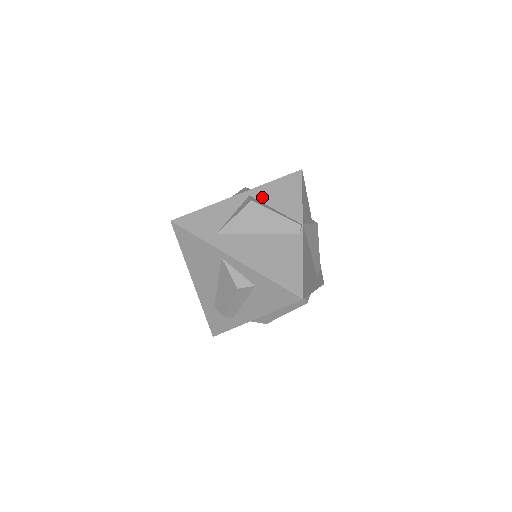
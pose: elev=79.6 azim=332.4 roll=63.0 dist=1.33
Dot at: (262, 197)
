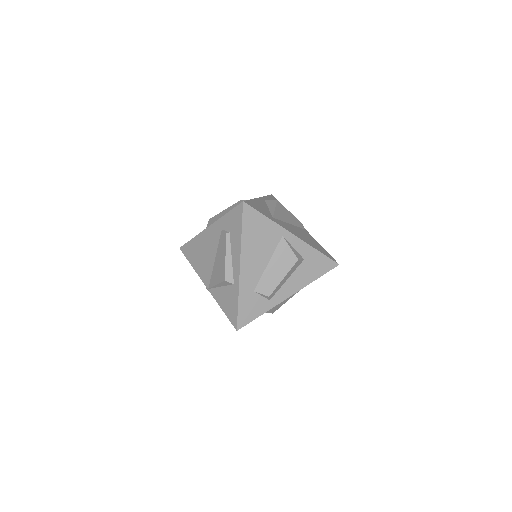
Dot at: occluded
